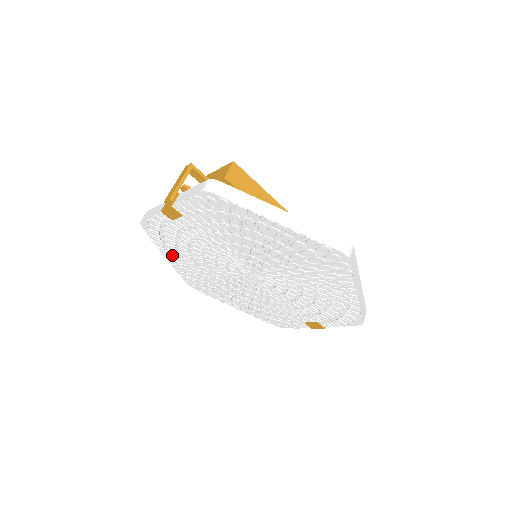
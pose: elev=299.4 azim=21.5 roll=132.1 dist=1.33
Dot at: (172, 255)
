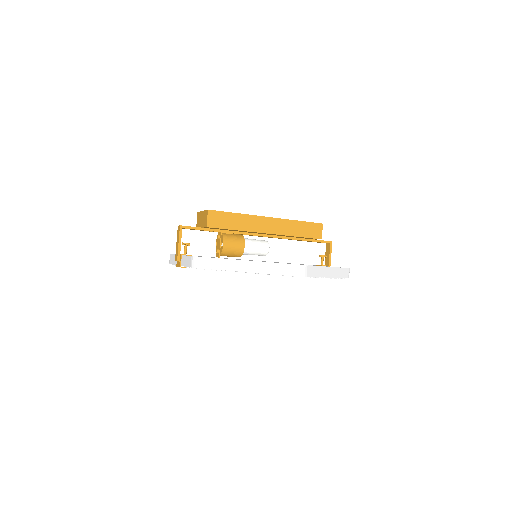
Dot at: occluded
